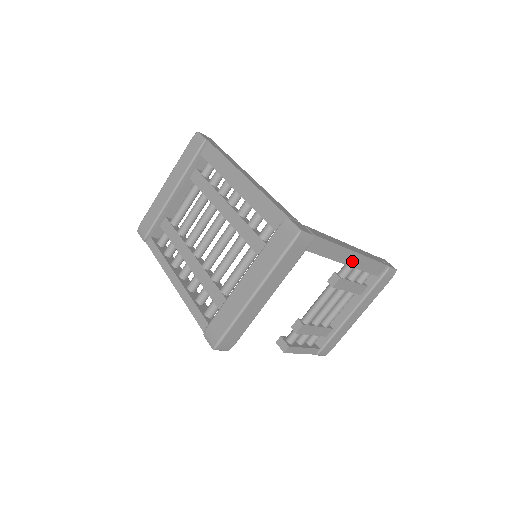
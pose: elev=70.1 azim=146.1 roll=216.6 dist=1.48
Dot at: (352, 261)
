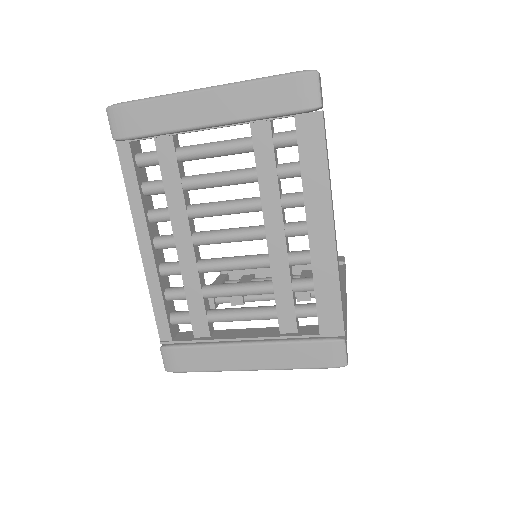
Dot at: occluded
